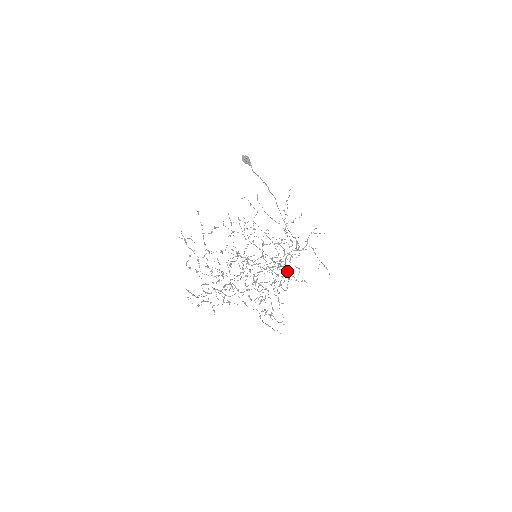
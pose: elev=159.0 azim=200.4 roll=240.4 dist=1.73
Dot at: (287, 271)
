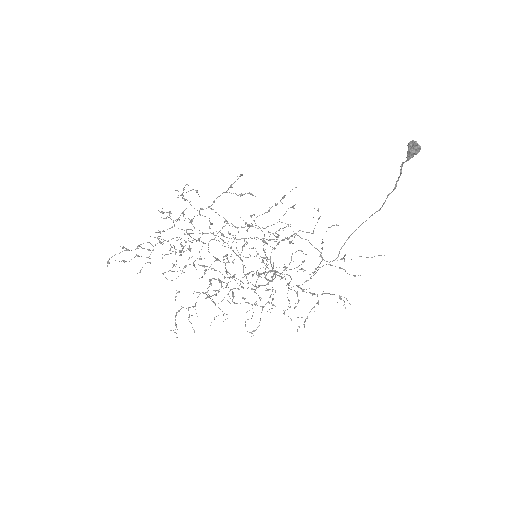
Dot at: occluded
